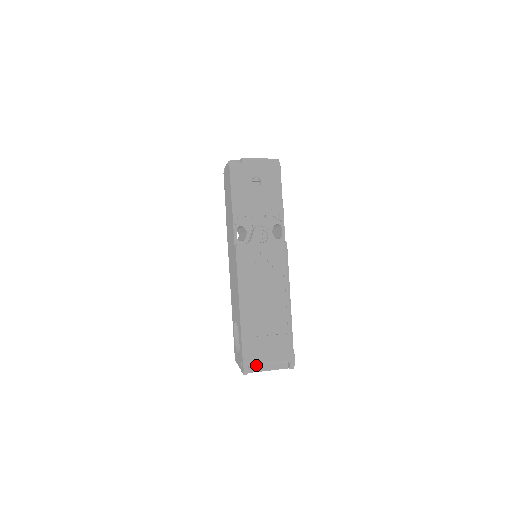
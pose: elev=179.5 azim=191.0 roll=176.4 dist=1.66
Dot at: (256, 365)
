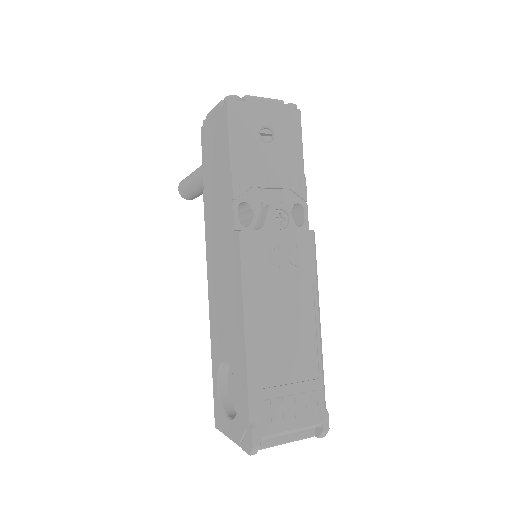
Dot at: (271, 436)
